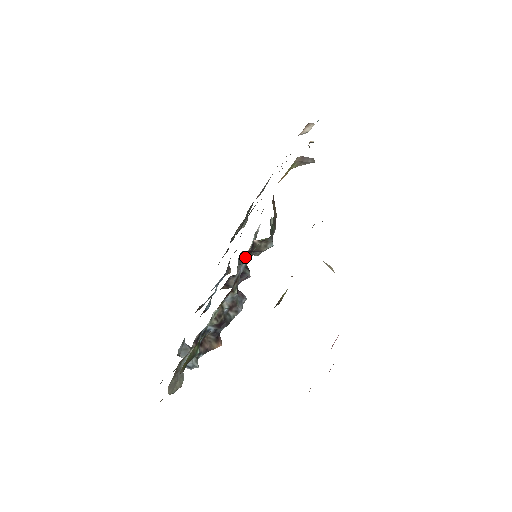
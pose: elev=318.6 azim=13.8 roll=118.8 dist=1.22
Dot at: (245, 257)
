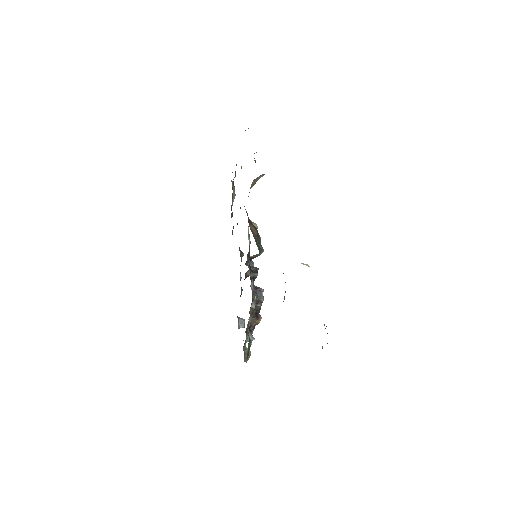
Dot at: (250, 266)
